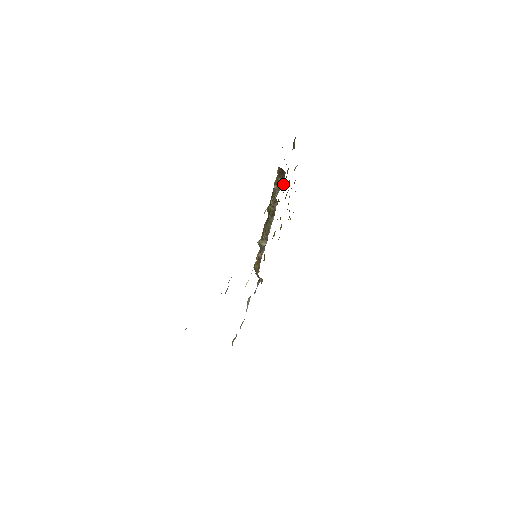
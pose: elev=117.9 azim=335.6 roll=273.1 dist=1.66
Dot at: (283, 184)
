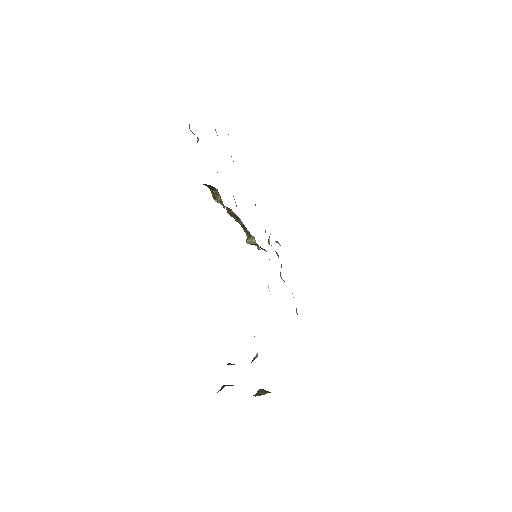
Dot at: occluded
